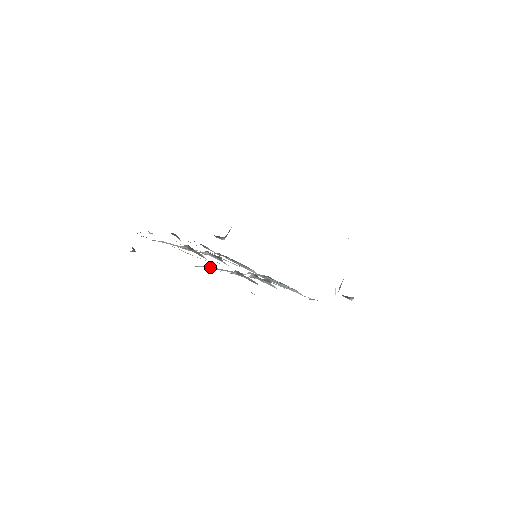
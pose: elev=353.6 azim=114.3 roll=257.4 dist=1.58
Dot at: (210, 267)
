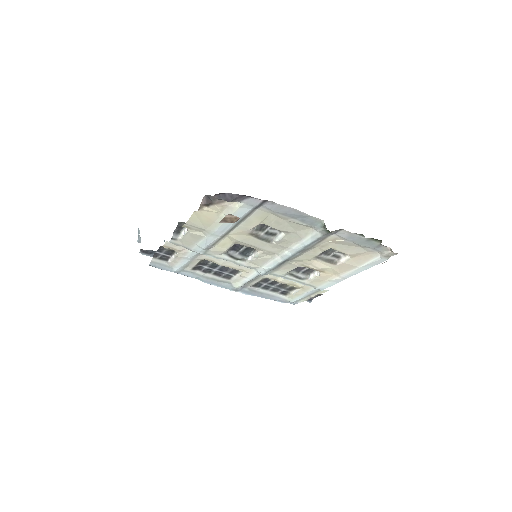
Dot at: (315, 241)
